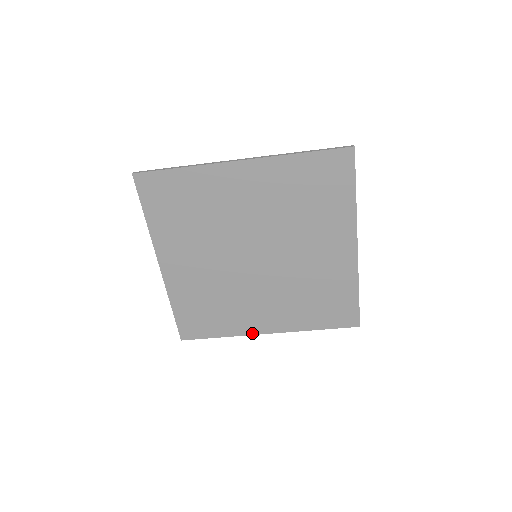
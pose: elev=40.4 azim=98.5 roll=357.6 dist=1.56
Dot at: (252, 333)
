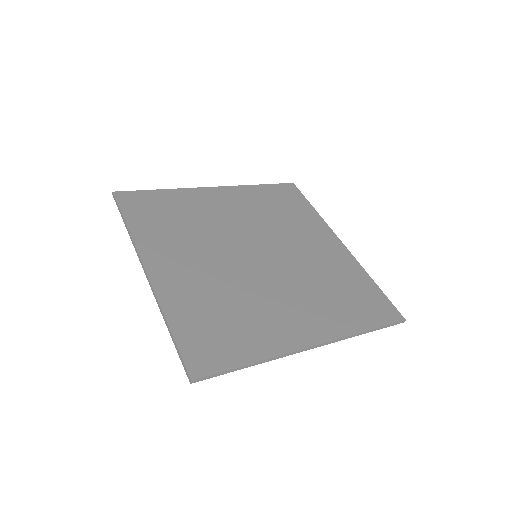
Dot at: occluded
